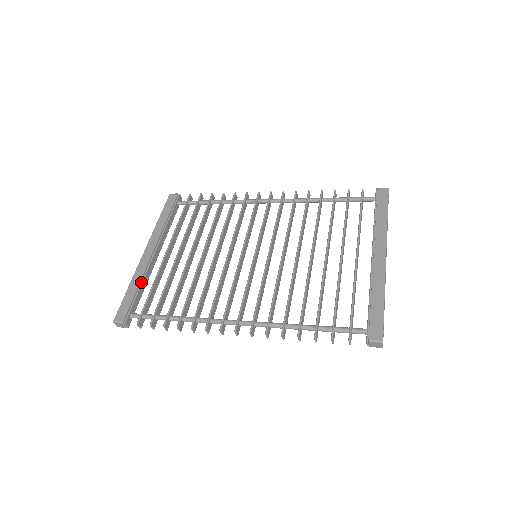
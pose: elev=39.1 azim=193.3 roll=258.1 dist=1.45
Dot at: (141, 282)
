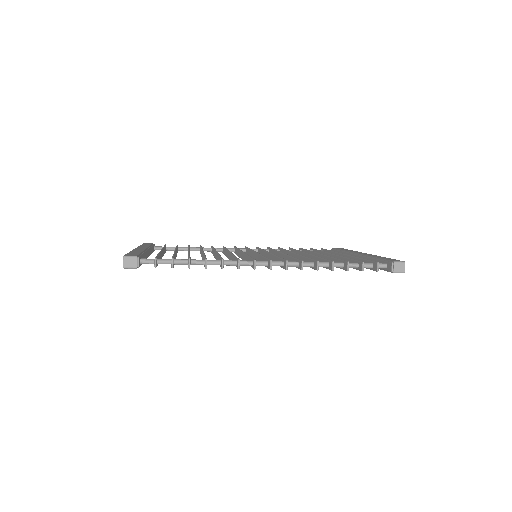
Dot at: (144, 252)
